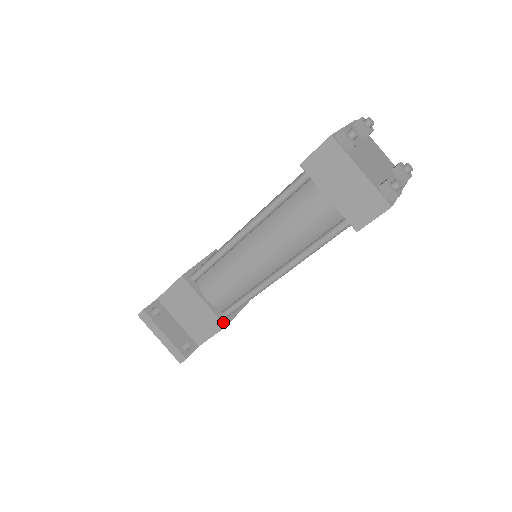
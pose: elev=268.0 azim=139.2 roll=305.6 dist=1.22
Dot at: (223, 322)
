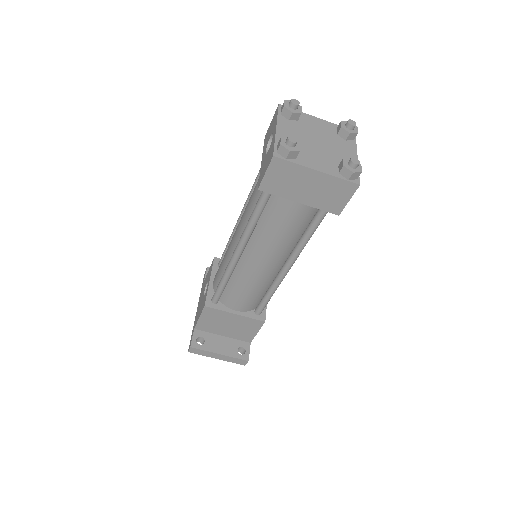
Dot at: (260, 320)
